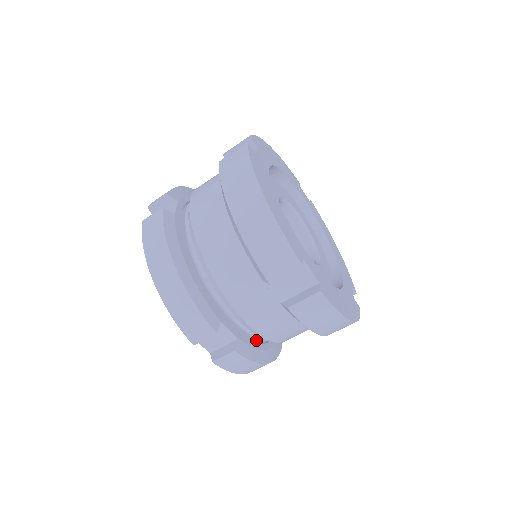
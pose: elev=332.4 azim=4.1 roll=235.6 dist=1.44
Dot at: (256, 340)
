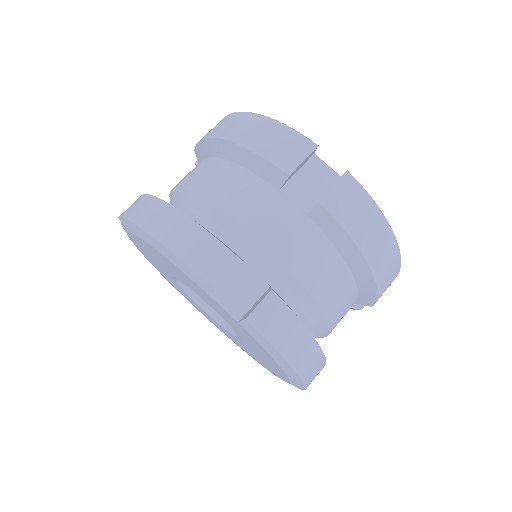
Dot at: occluded
